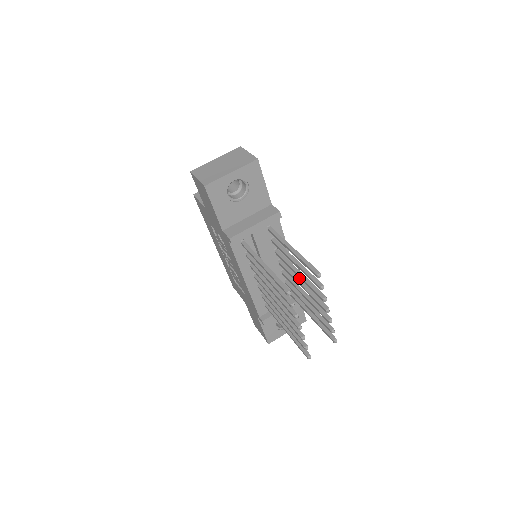
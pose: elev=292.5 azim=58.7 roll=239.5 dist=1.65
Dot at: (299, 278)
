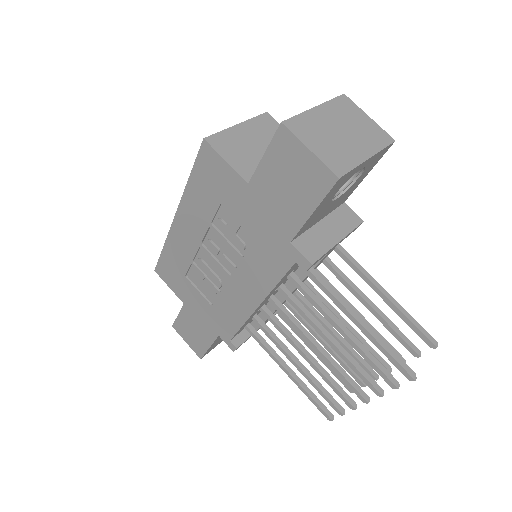
Dot at: (337, 311)
